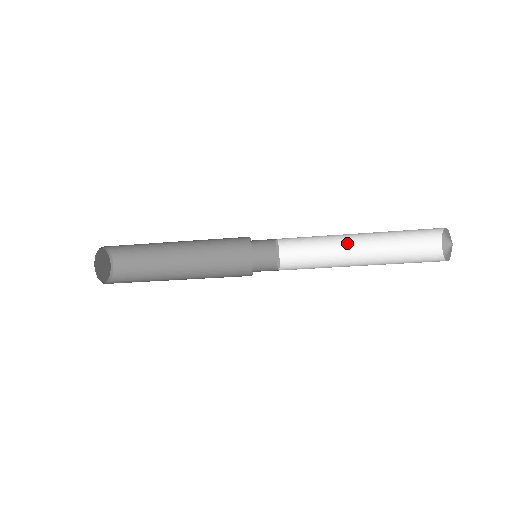
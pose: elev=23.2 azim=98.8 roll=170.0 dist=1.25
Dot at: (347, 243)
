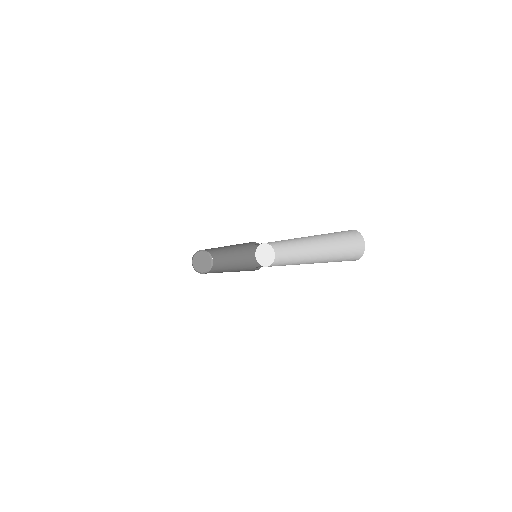
Dot at: (298, 238)
